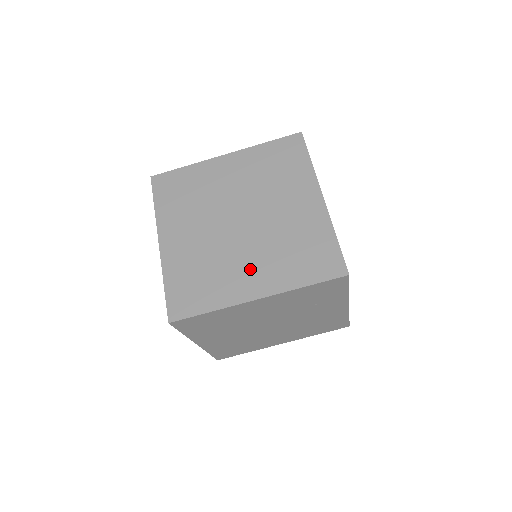
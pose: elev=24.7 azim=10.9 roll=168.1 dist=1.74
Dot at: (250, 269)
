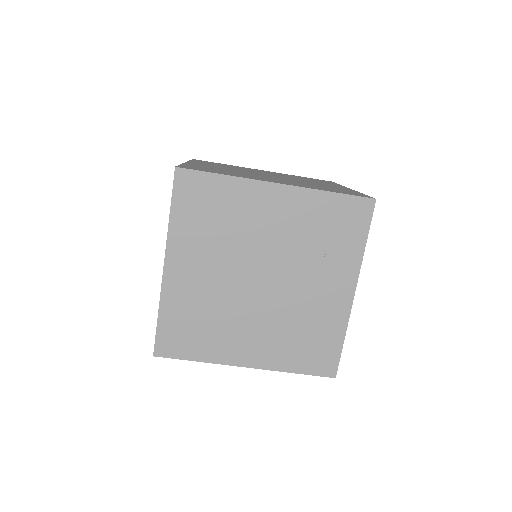
Dot at: (274, 180)
